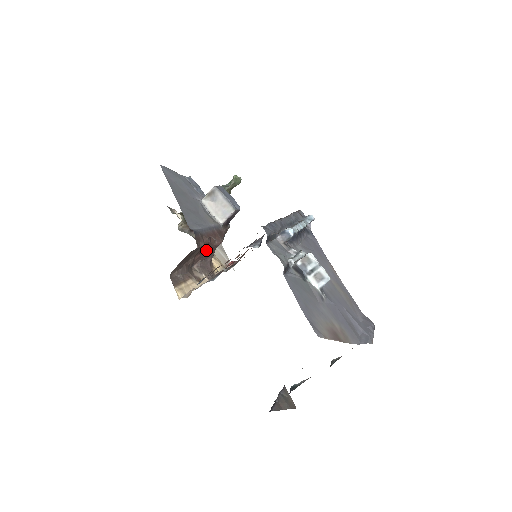
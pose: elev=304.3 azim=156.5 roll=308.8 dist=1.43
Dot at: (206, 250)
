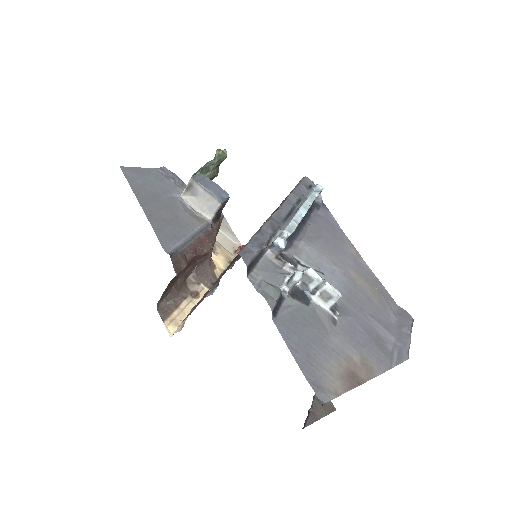
Dot at: (197, 259)
